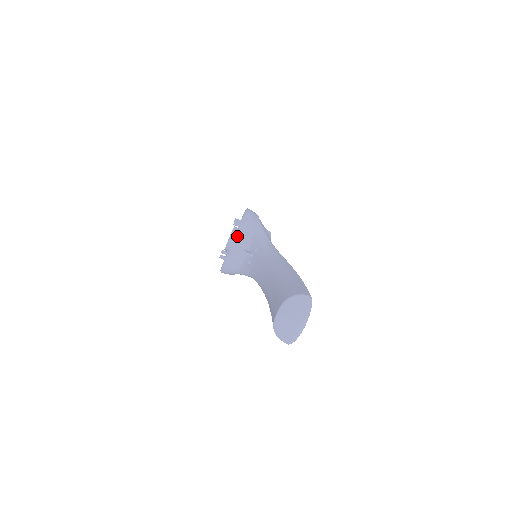
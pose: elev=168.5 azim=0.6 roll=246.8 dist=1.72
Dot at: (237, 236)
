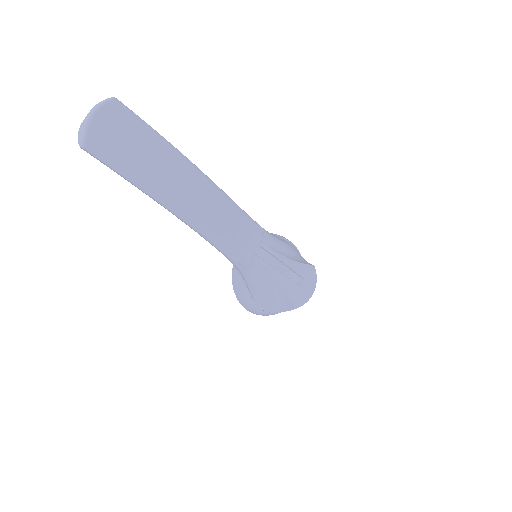
Dot at: occluded
